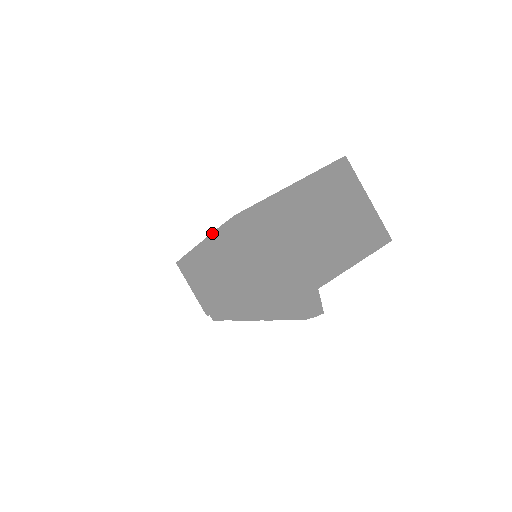
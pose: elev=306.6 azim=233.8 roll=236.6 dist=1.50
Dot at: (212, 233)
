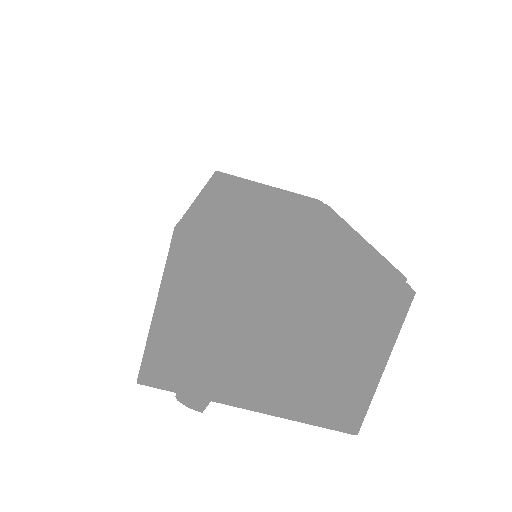
Dot at: (193, 202)
